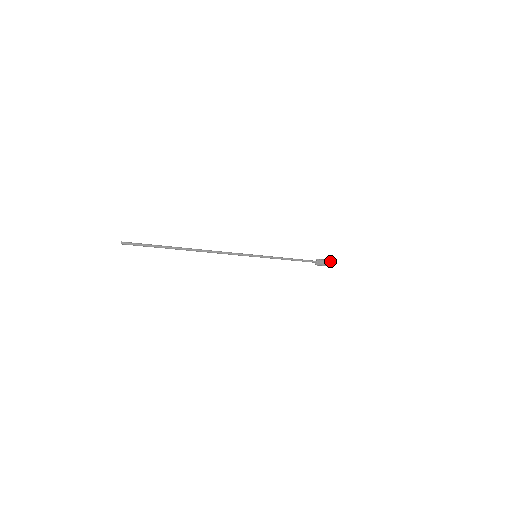
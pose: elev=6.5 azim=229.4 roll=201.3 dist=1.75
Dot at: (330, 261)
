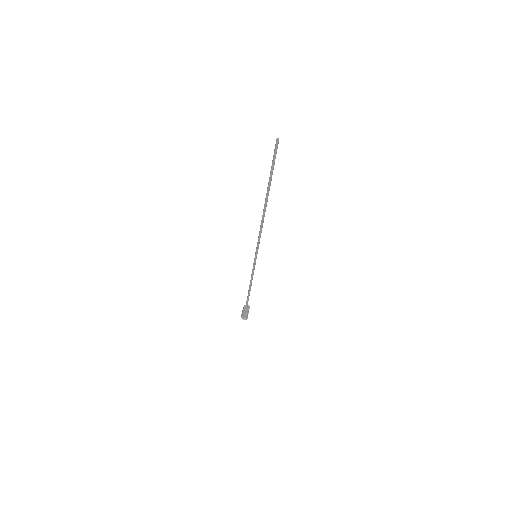
Dot at: occluded
